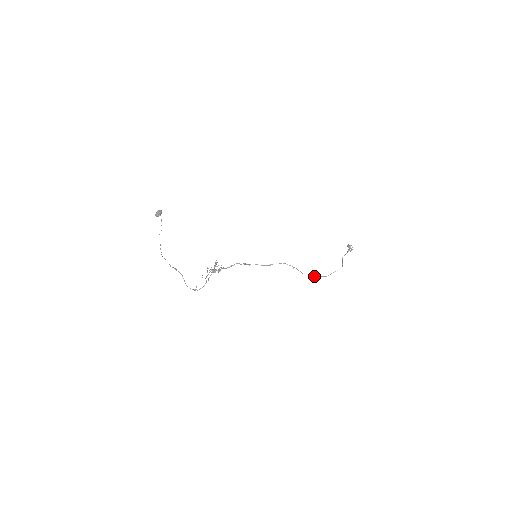
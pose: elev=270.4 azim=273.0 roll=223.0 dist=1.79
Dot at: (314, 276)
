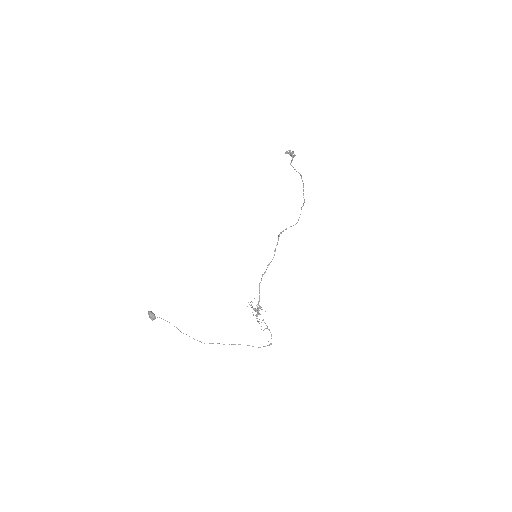
Dot at: (300, 214)
